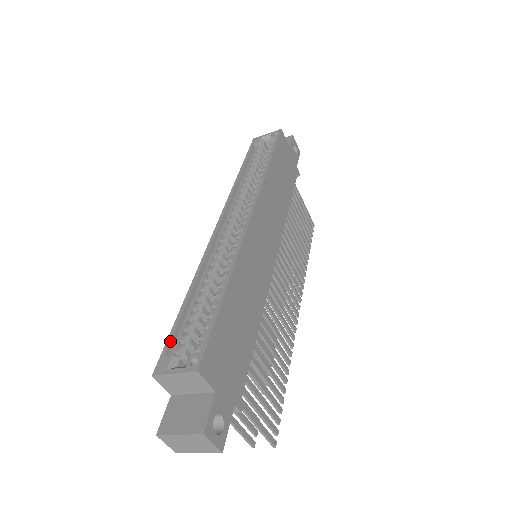
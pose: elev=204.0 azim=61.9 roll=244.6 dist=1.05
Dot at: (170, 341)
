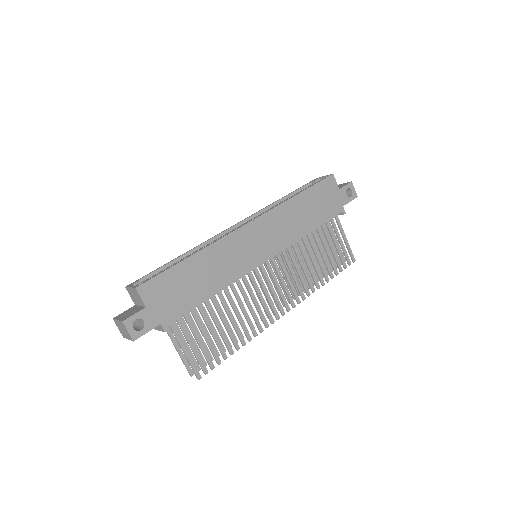
Dot at: (147, 275)
